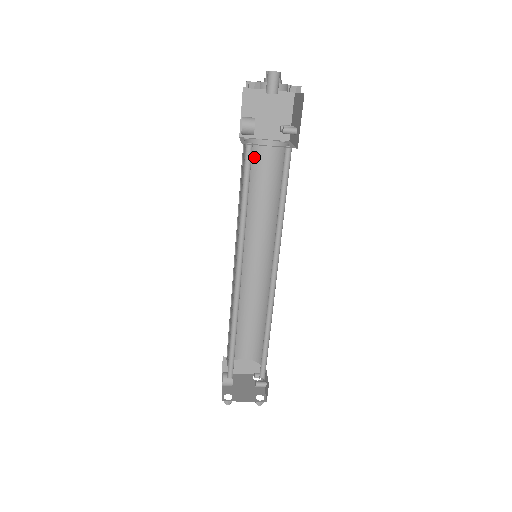
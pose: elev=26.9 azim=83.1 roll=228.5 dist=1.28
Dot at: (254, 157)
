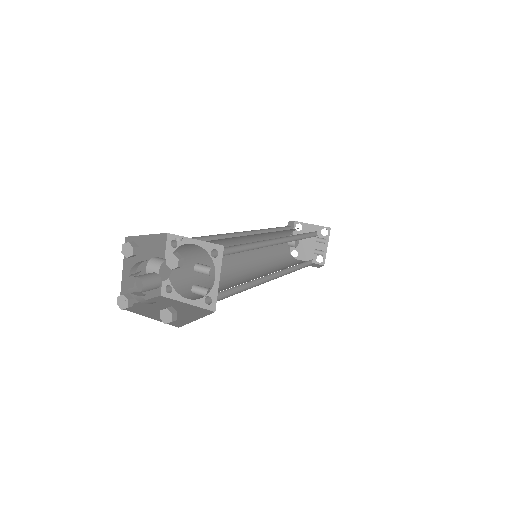
Dot at: occluded
